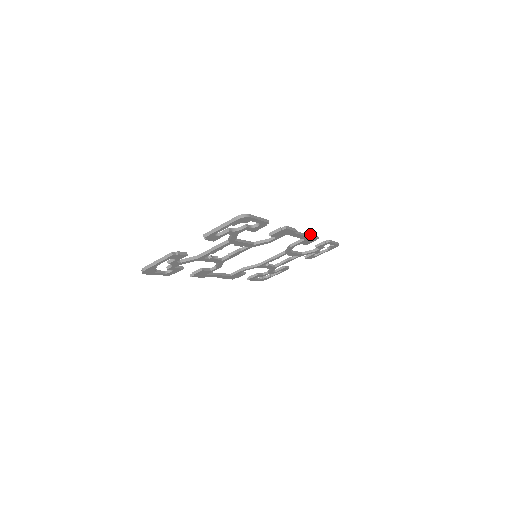
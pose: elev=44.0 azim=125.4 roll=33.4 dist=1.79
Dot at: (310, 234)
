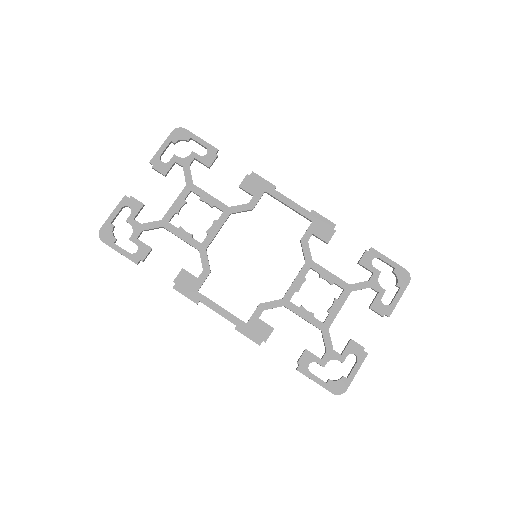
Dot at: (312, 211)
